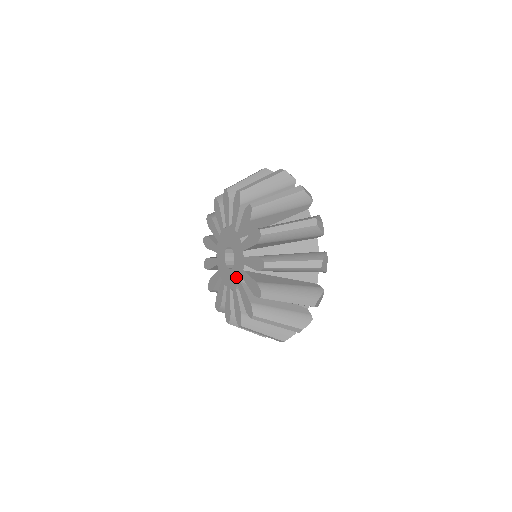
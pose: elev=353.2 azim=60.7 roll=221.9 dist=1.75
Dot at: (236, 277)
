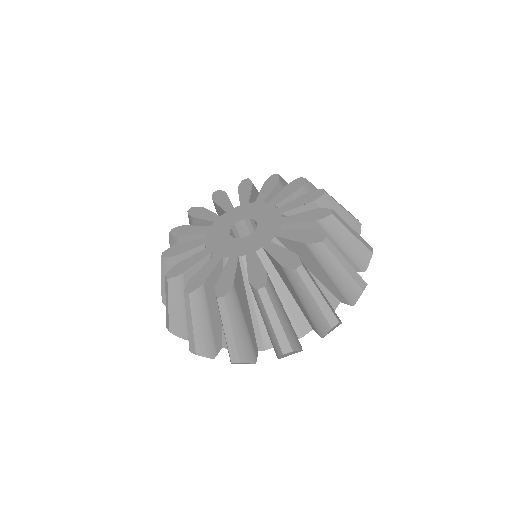
Dot at: (272, 223)
